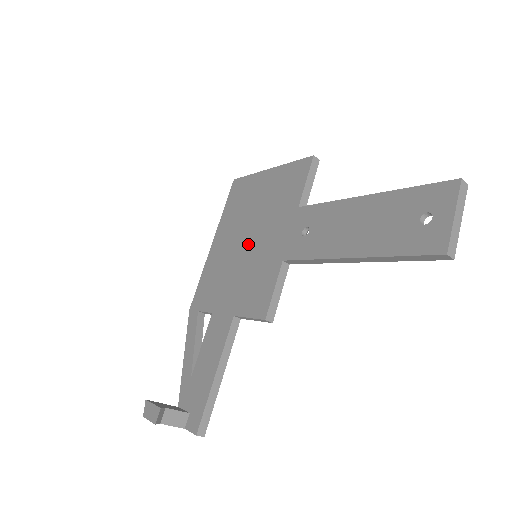
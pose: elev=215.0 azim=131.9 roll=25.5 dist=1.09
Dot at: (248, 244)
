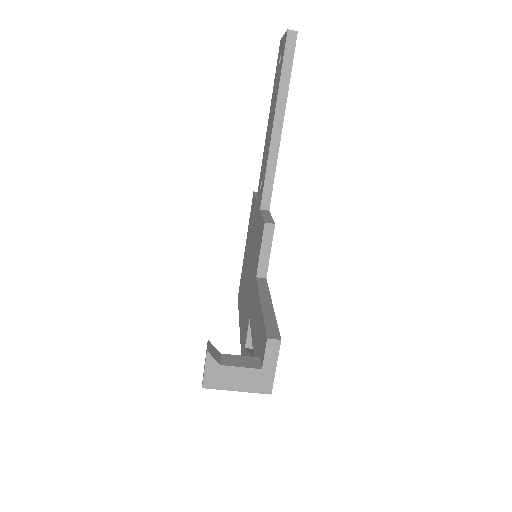
Dot at: (249, 265)
